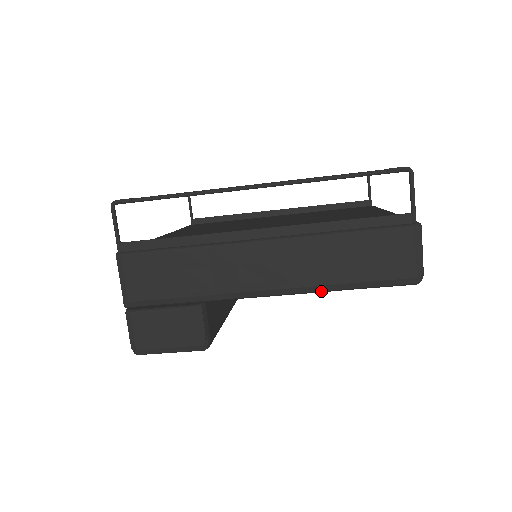
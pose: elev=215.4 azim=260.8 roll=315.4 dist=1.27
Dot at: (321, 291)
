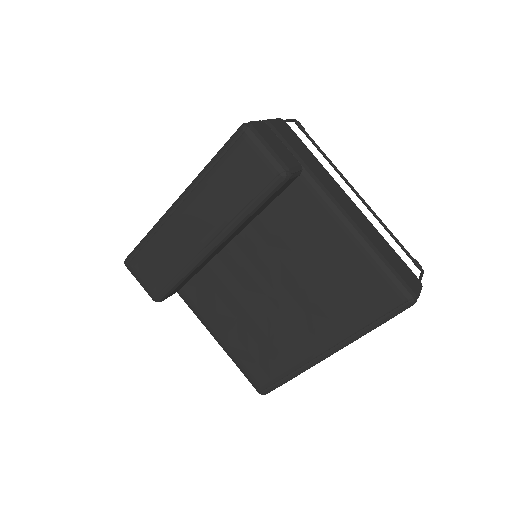
Dot at: (366, 243)
